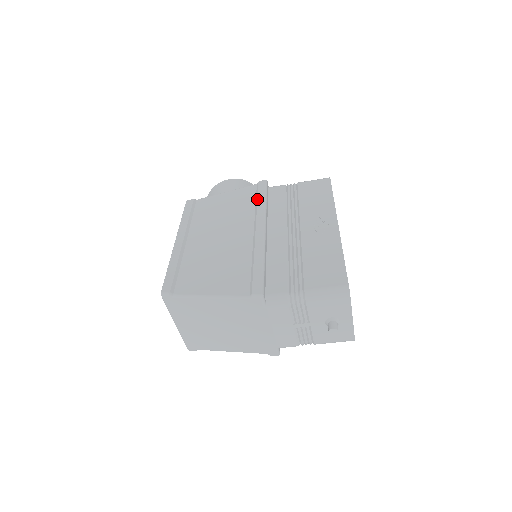
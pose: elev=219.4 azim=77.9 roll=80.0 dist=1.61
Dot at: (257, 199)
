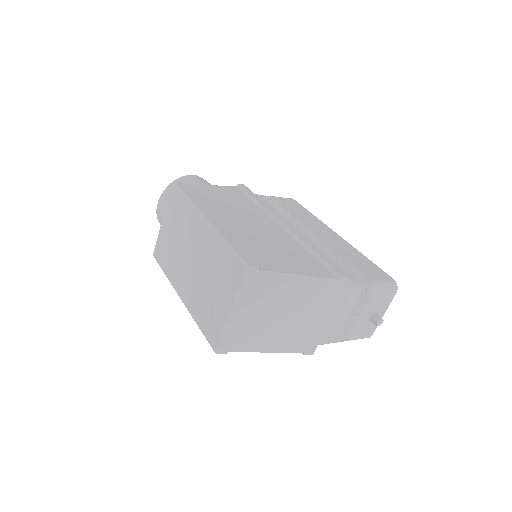
Dot at: (255, 199)
